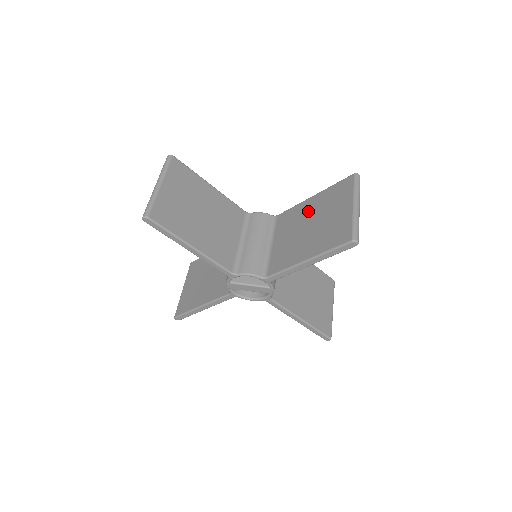
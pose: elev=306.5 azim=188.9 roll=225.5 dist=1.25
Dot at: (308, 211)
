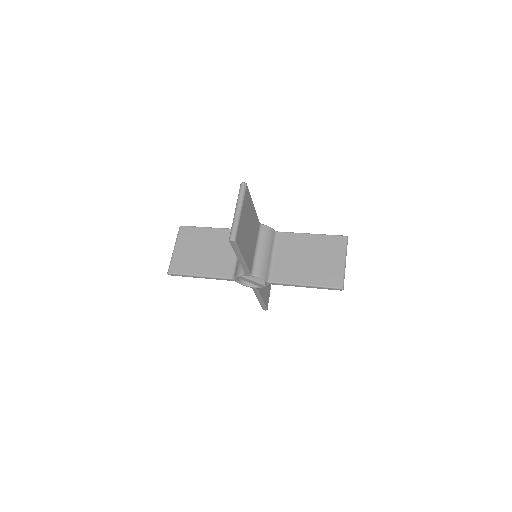
Dot at: (307, 245)
